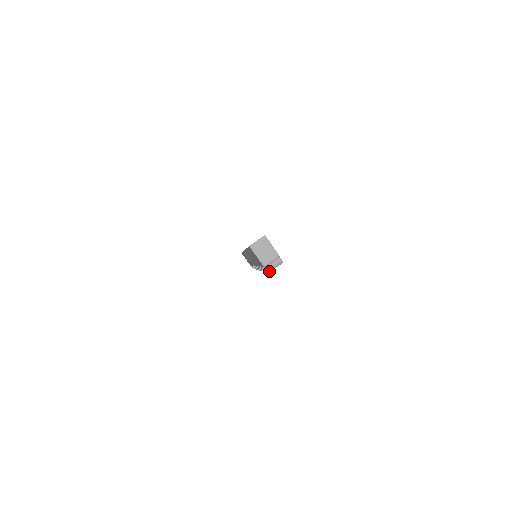
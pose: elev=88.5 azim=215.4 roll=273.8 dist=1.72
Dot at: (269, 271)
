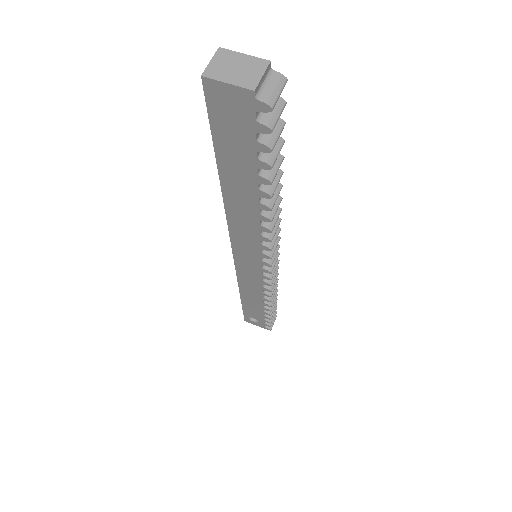
Dot at: (271, 104)
